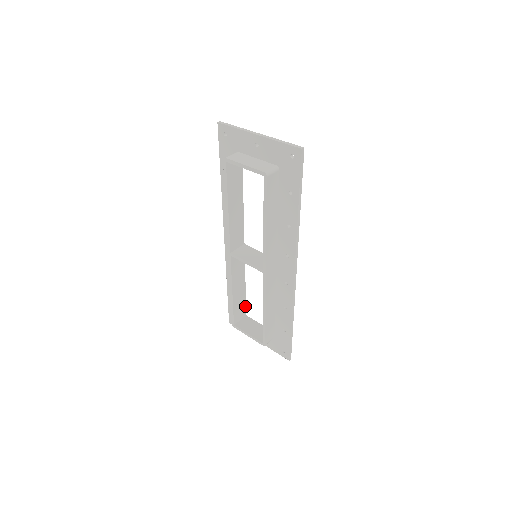
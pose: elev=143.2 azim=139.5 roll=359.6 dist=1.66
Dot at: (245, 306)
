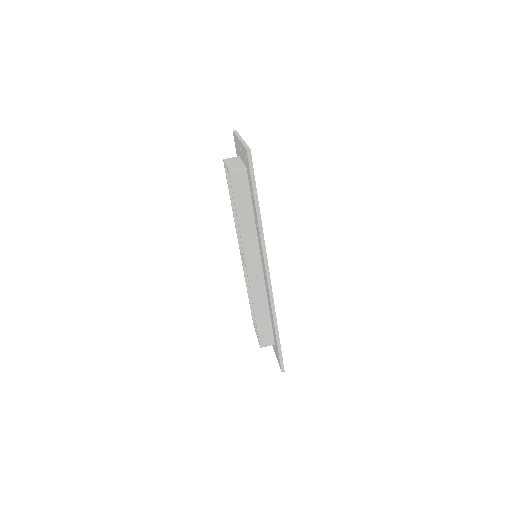
Dot at: occluded
